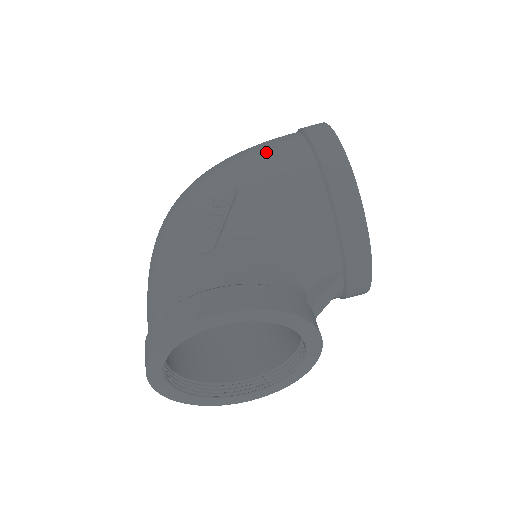
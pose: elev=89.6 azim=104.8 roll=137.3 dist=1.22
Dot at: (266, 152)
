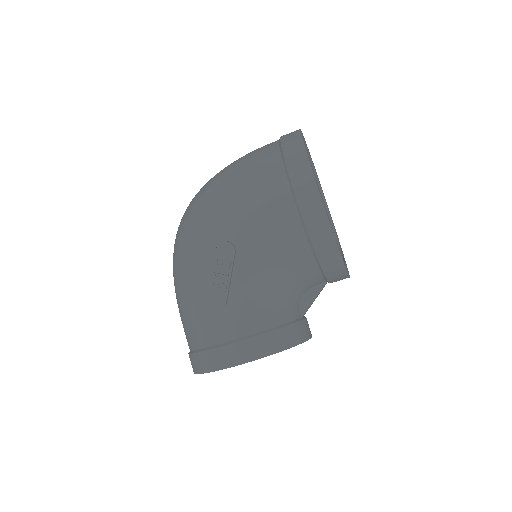
Dot at: (255, 202)
